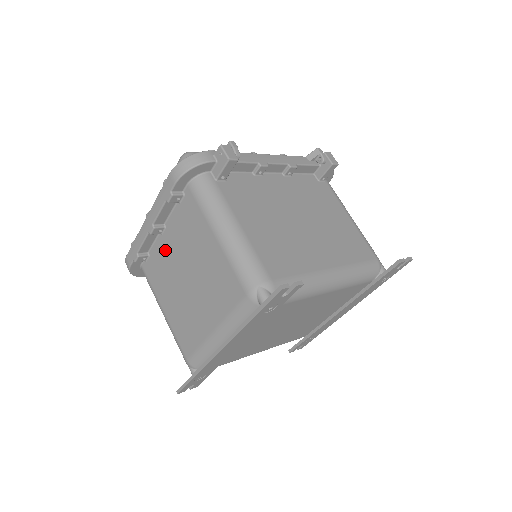
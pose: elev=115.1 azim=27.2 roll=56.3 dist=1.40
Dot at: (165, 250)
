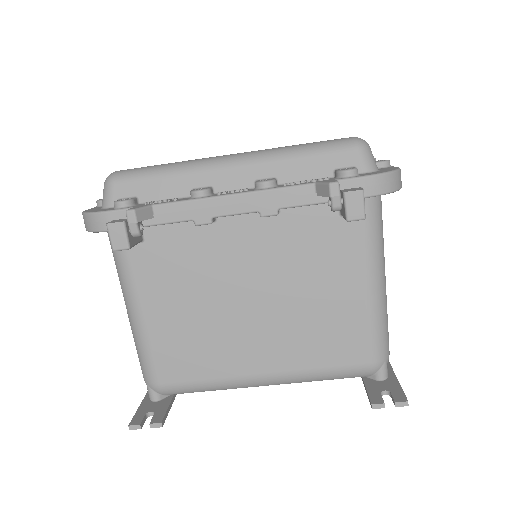
Dot at: occluded
